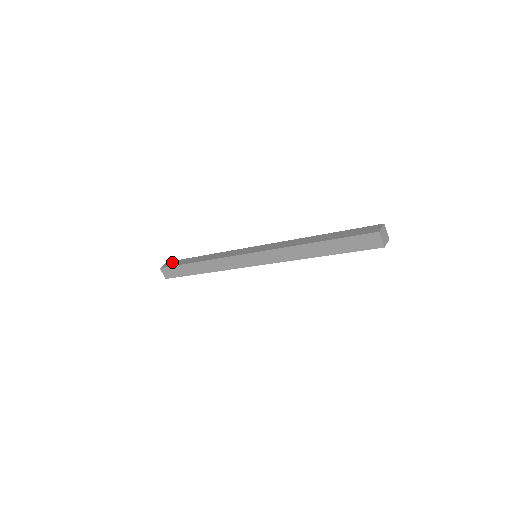
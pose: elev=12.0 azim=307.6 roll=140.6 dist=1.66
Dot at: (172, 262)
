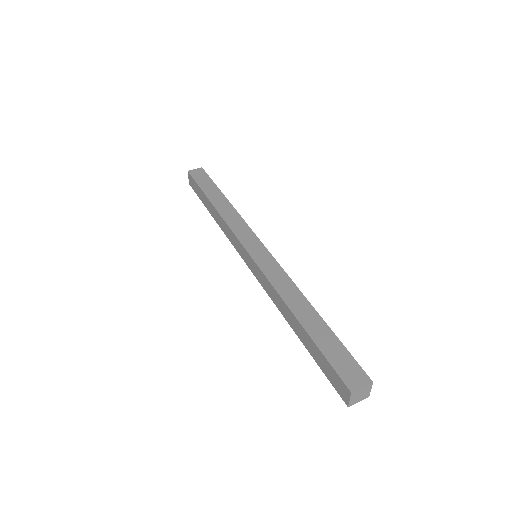
Dot at: (202, 174)
